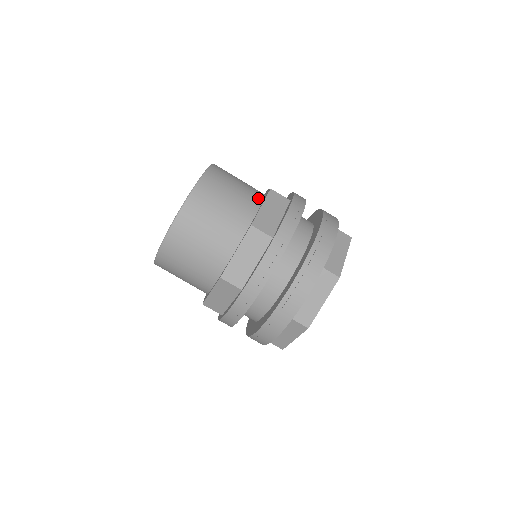
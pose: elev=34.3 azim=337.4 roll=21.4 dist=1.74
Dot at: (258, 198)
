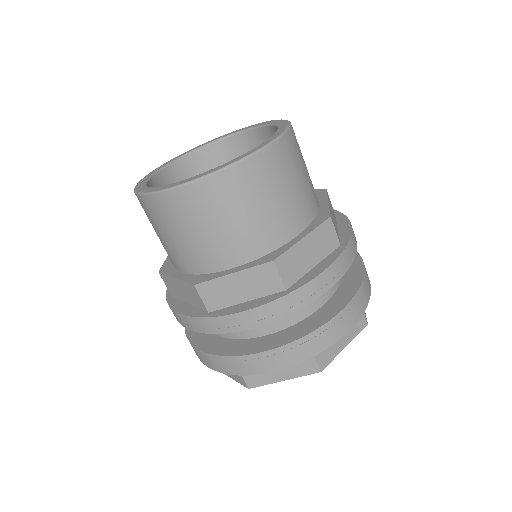
Dot at: occluded
